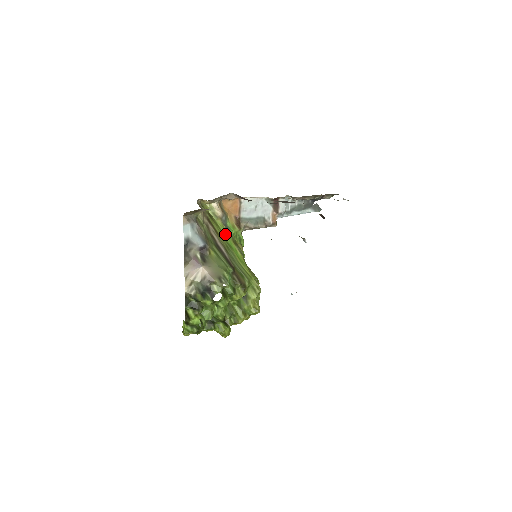
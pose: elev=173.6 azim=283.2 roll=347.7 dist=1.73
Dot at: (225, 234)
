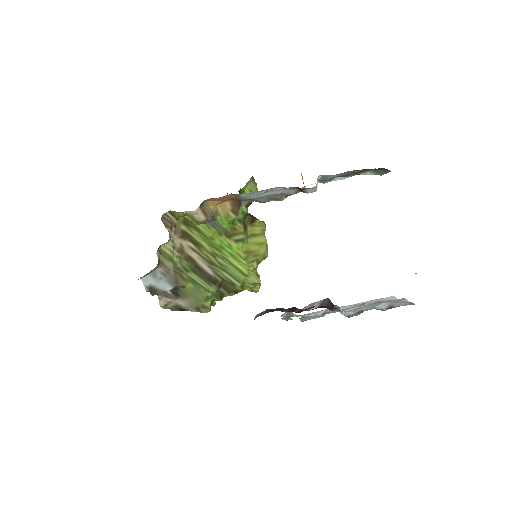
Dot at: (212, 237)
